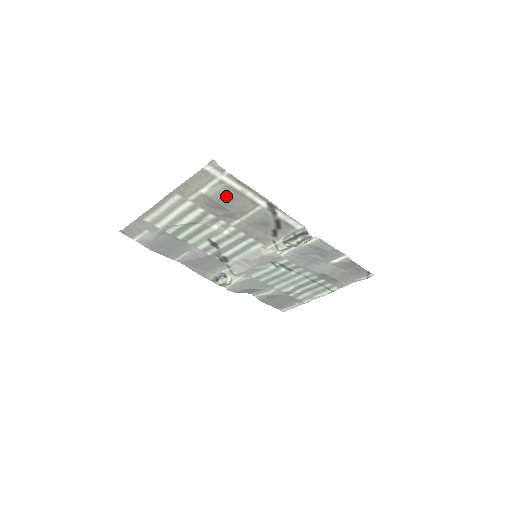
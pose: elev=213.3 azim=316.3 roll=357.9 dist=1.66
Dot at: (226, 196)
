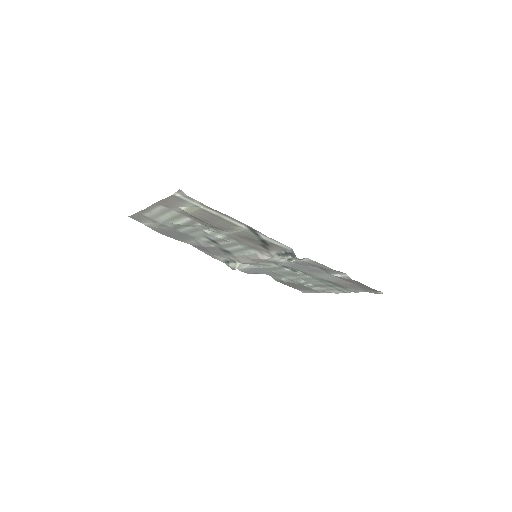
Dot at: (205, 216)
